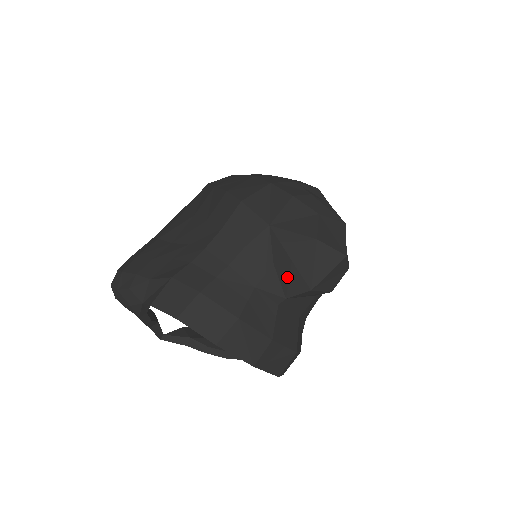
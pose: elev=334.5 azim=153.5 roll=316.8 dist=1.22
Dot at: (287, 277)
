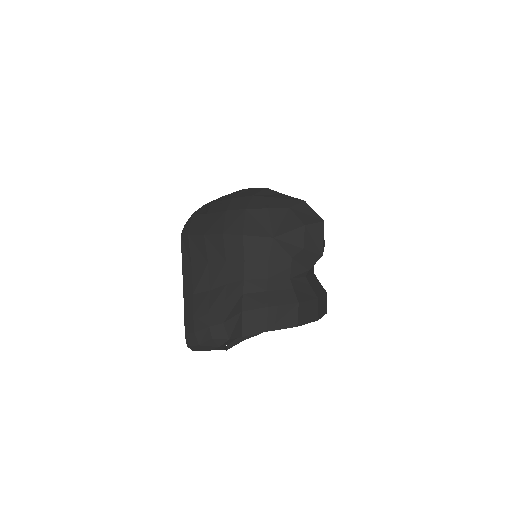
Dot at: (304, 259)
